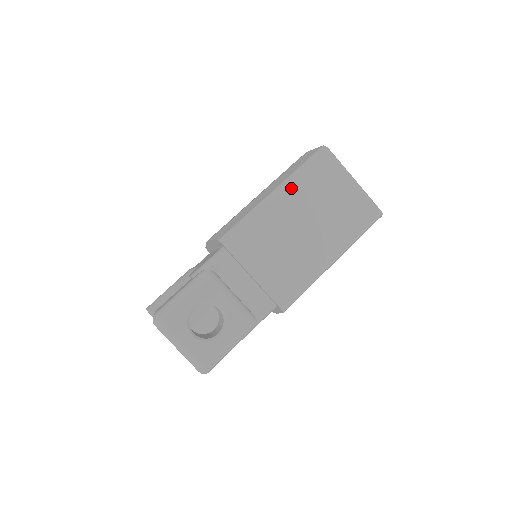
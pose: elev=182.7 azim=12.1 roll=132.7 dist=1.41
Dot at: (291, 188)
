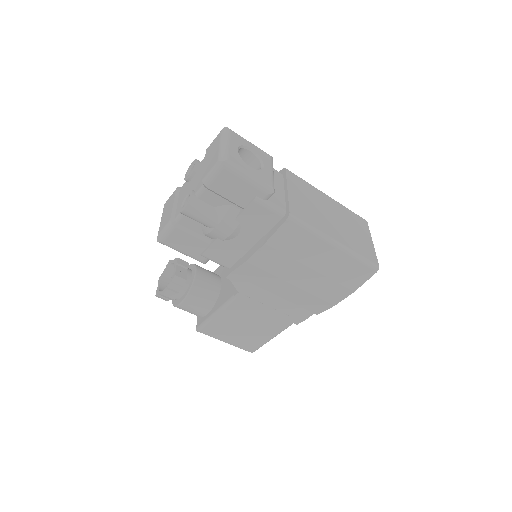
Dot at: (338, 204)
